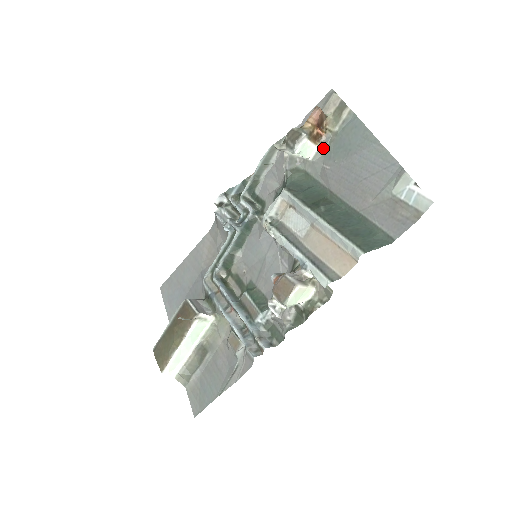
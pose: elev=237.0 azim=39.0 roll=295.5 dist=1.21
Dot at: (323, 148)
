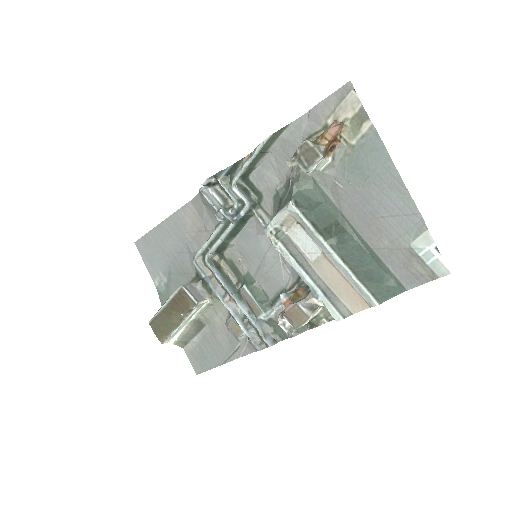
Dot at: (336, 160)
